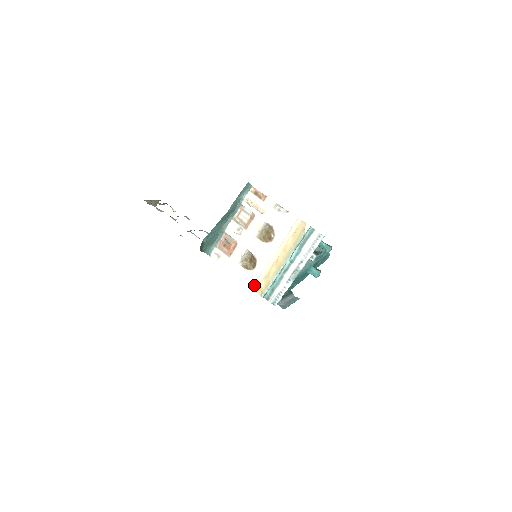
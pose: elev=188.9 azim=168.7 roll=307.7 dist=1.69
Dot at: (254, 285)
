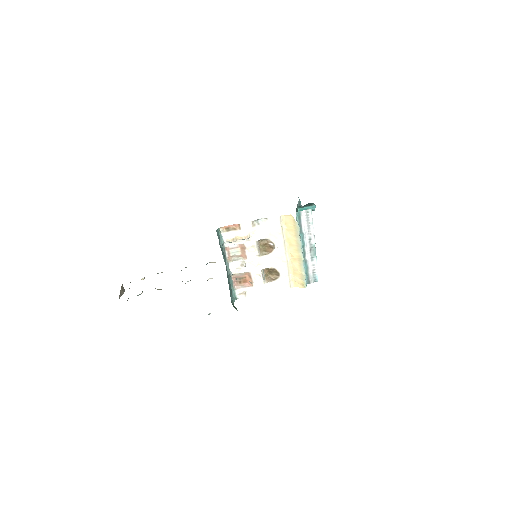
Dot at: (290, 285)
